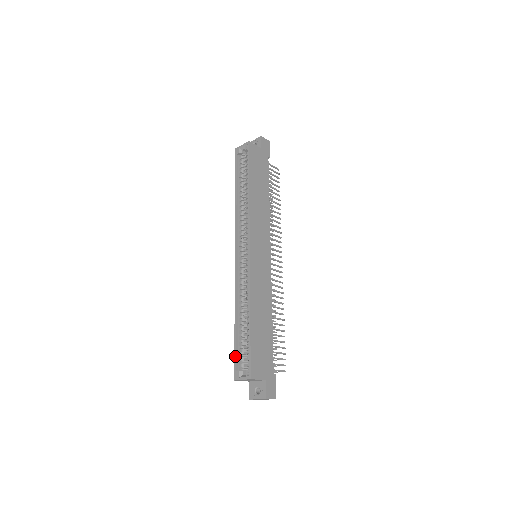
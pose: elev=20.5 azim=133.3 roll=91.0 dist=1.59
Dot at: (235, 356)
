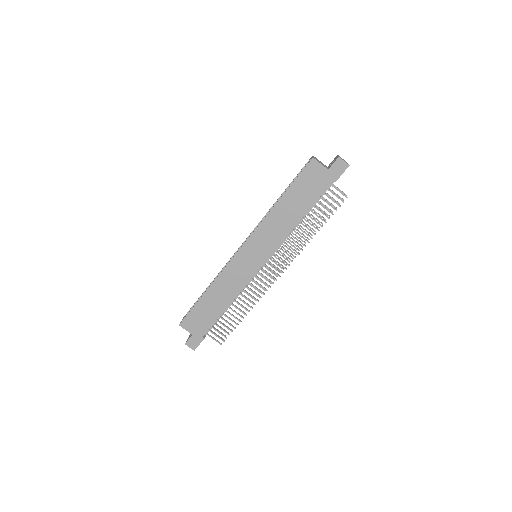
Dot at: (193, 305)
